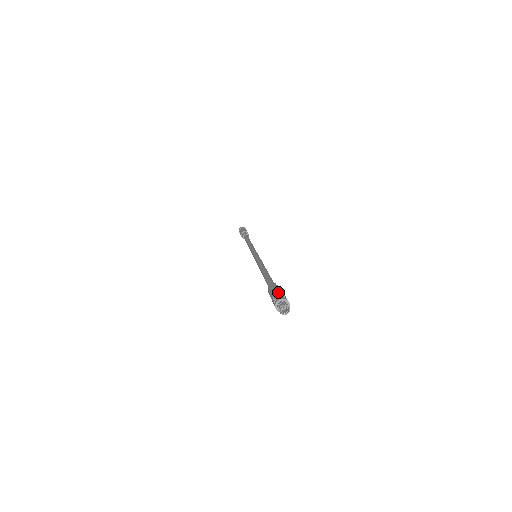
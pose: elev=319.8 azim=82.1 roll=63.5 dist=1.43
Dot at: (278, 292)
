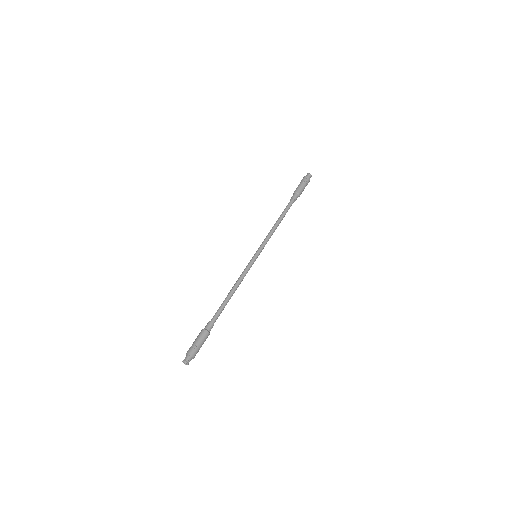
Dot at: (195, 343)
